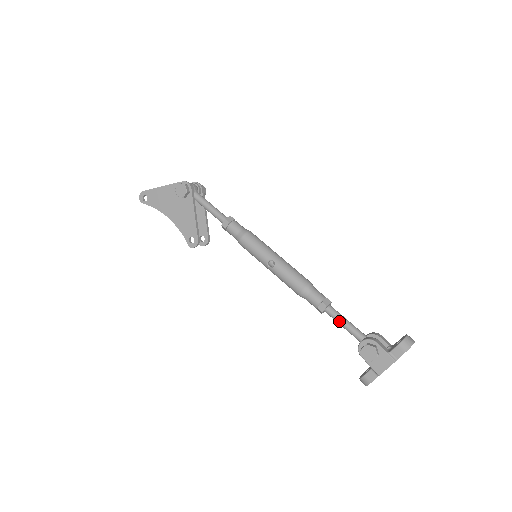
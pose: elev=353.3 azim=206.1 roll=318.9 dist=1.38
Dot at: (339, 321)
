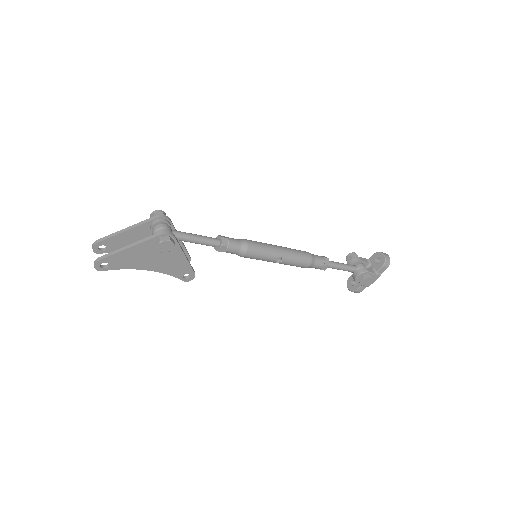
Dot at: (337, 269)
